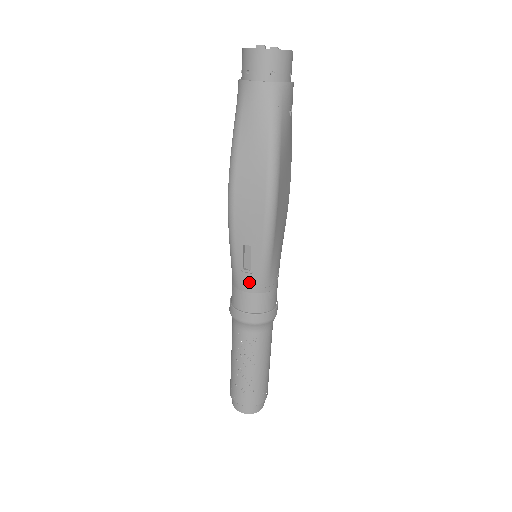
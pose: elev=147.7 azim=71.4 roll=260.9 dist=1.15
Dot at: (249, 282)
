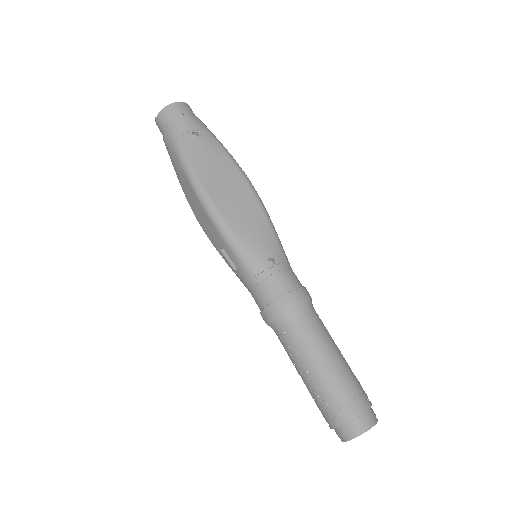
Dot at: (244, 279)
